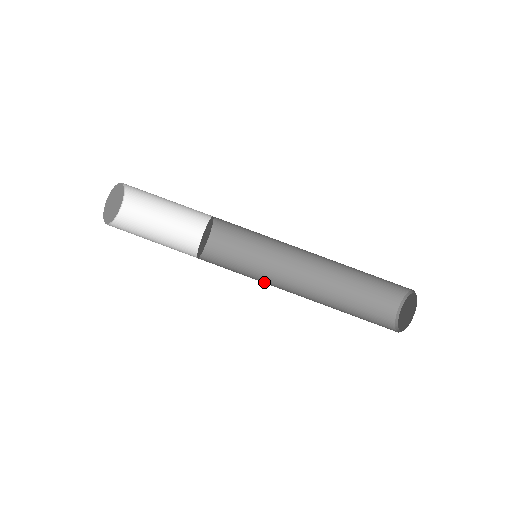
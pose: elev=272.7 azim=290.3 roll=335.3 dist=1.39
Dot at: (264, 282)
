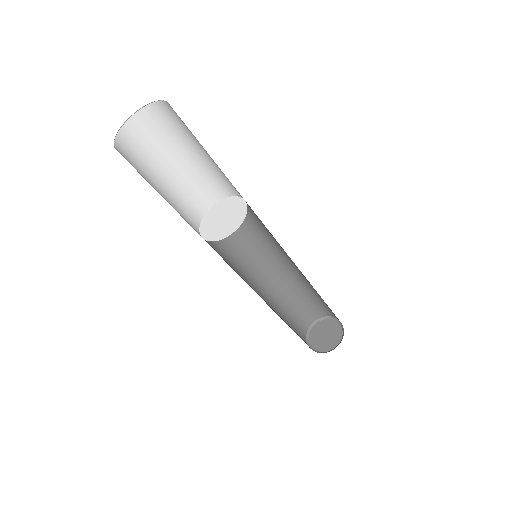
Dot at: (251, 256)
